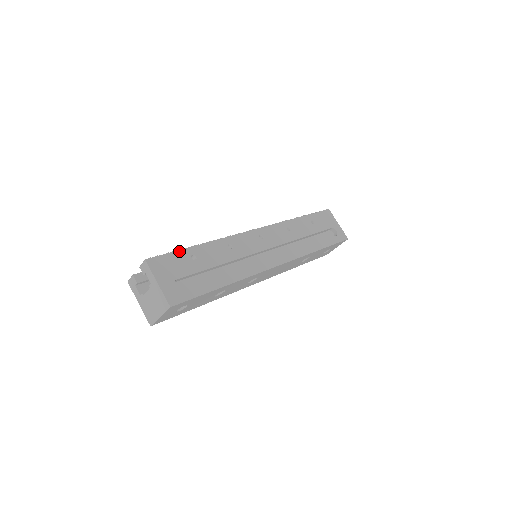
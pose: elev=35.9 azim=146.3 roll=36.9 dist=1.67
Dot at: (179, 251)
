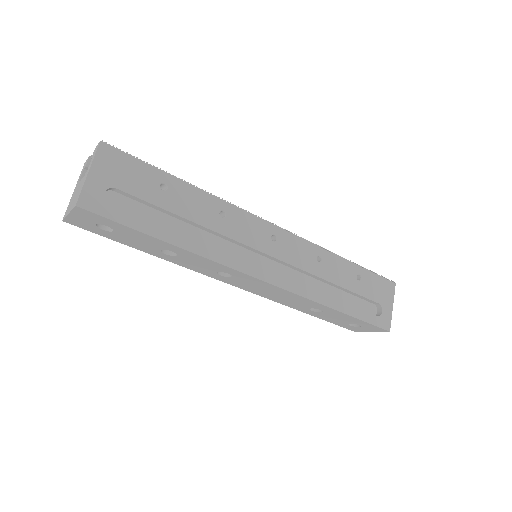
Dot at: (153, 167)
